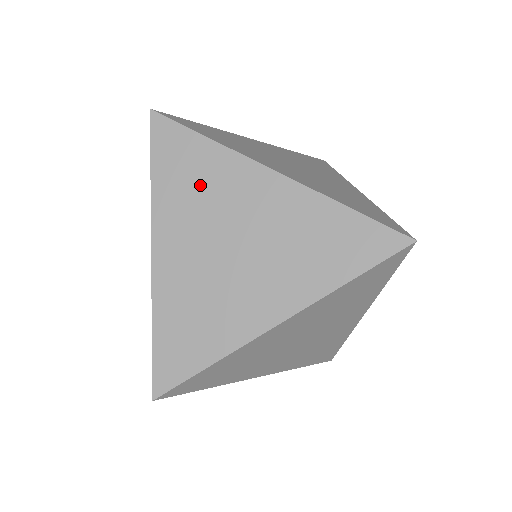
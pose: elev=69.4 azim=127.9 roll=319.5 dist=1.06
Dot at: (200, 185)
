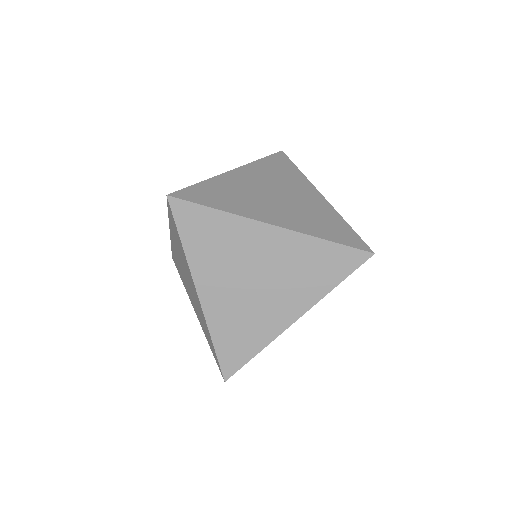
Dot at: (281, 175)
